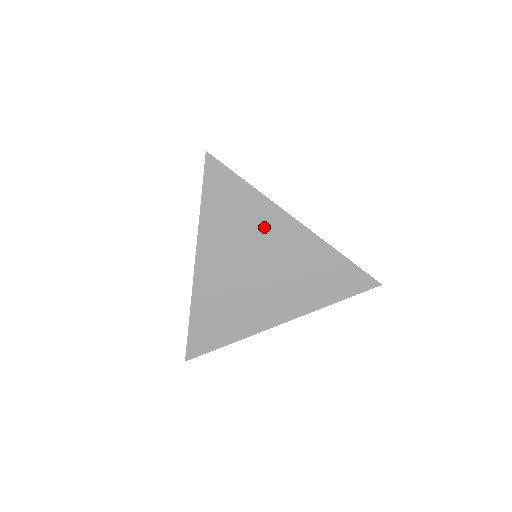
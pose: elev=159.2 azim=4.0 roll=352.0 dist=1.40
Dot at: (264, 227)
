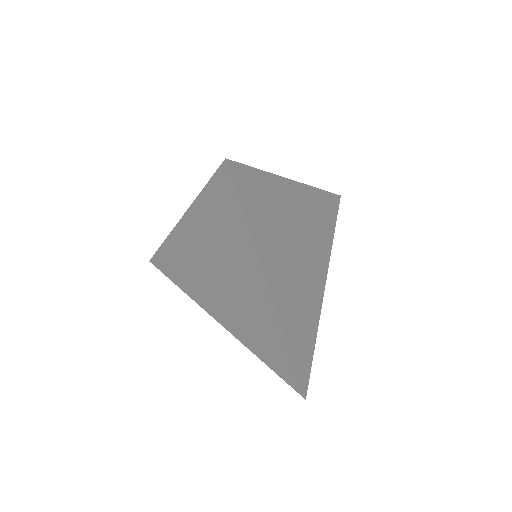
Dot at: (285, 207)
